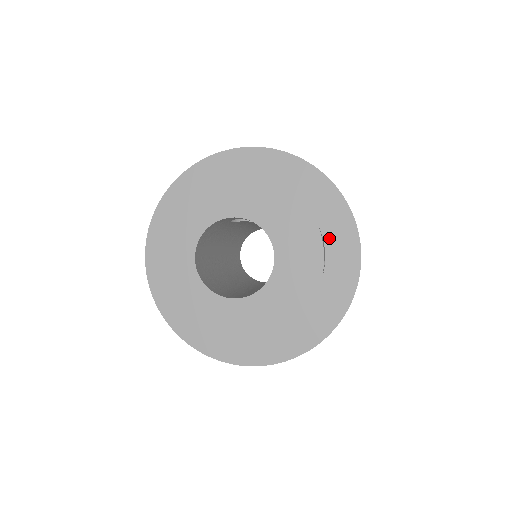
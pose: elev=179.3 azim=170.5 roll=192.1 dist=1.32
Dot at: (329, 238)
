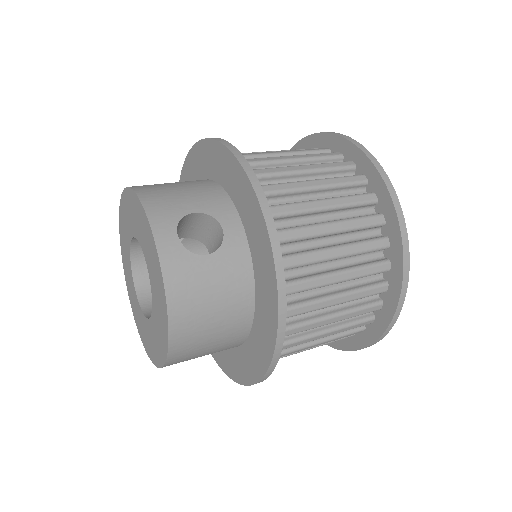
Dot at: (229, 188)
